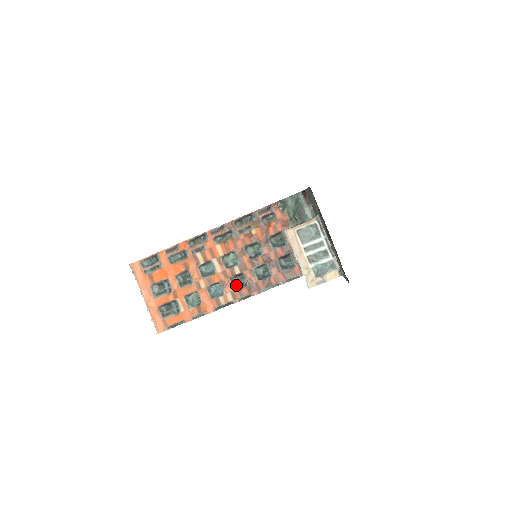
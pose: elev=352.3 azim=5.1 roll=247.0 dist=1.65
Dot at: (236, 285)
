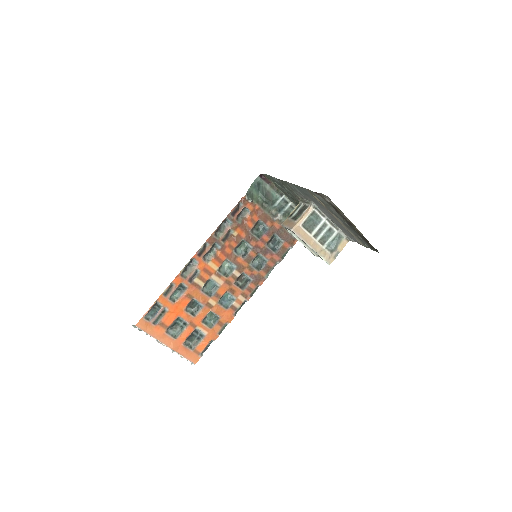
Dot at: (242, 286)
